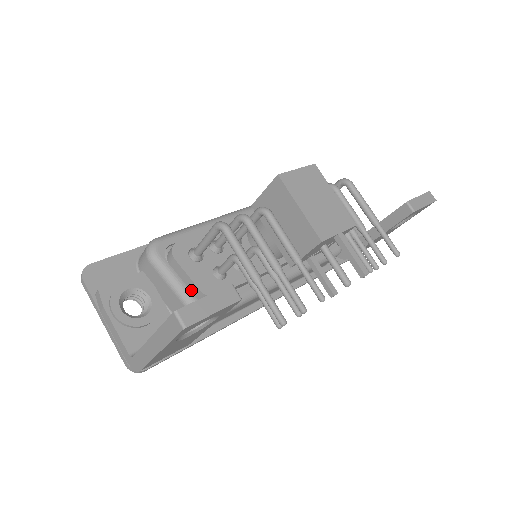
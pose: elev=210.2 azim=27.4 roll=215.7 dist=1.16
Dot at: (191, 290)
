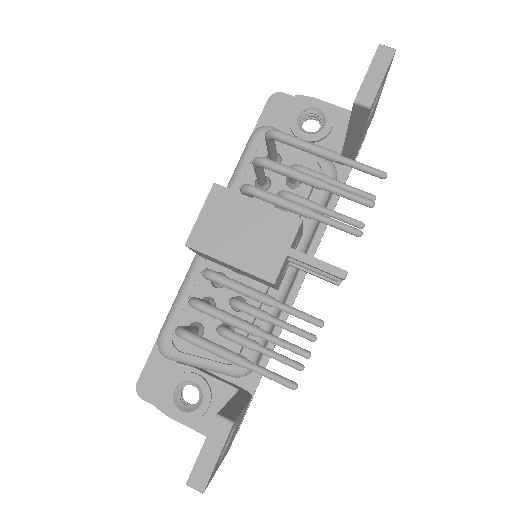
Dot at: occluded
